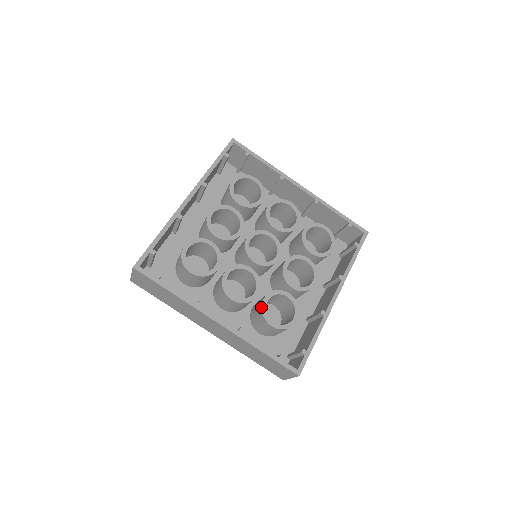
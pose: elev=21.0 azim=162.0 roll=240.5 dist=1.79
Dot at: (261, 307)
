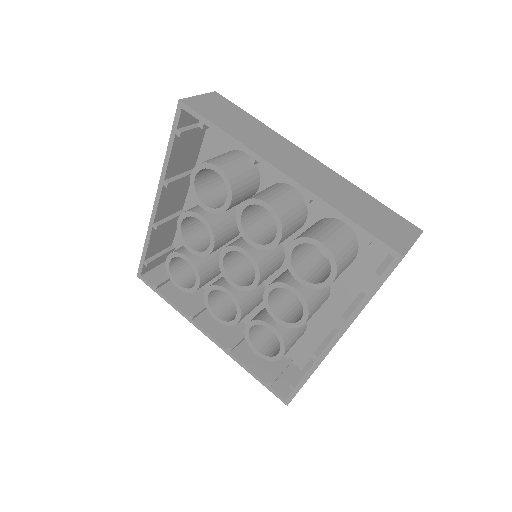
Dot at: (244, 333)
